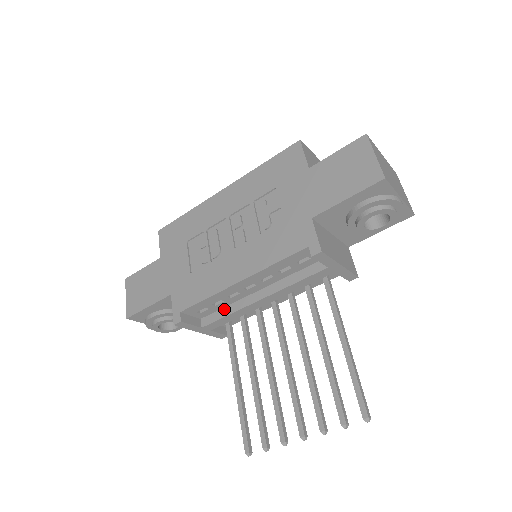
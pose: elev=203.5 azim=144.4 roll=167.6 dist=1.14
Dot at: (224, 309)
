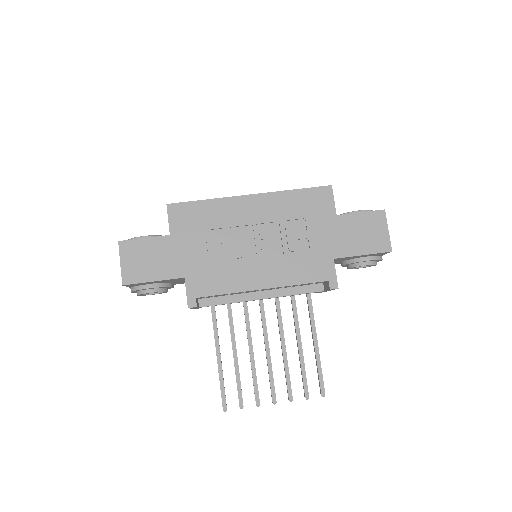
Dot at: (225, 297)
